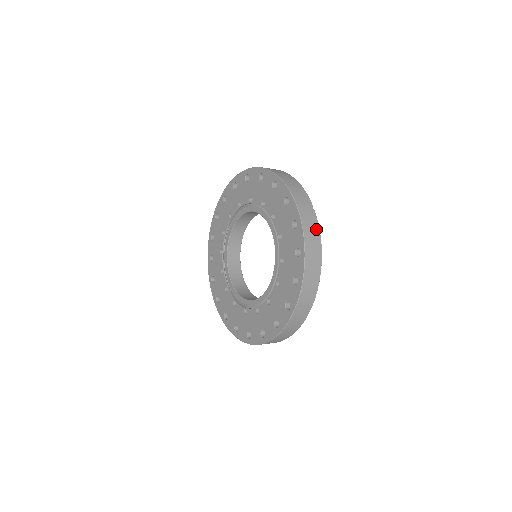
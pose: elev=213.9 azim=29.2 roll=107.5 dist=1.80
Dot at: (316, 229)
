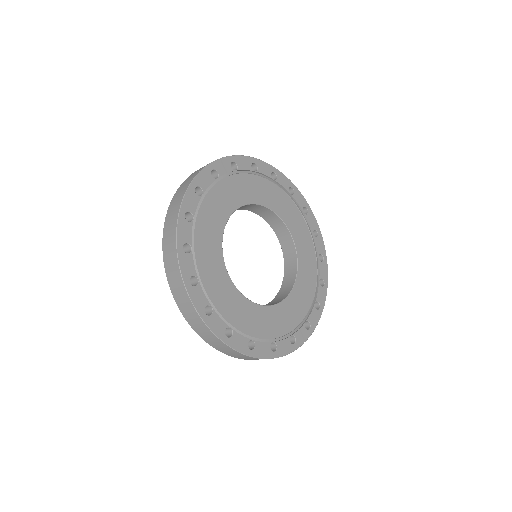
Dot at: occluded
